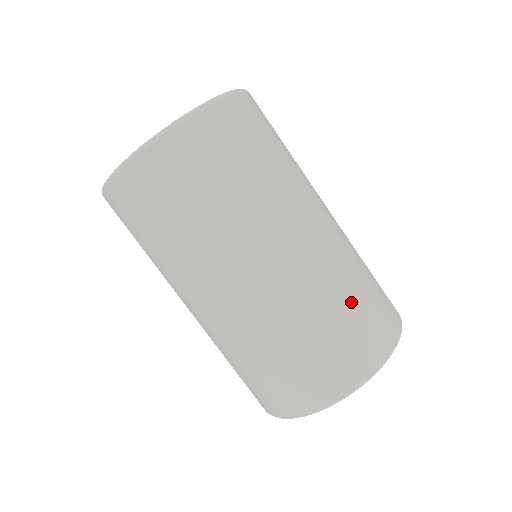
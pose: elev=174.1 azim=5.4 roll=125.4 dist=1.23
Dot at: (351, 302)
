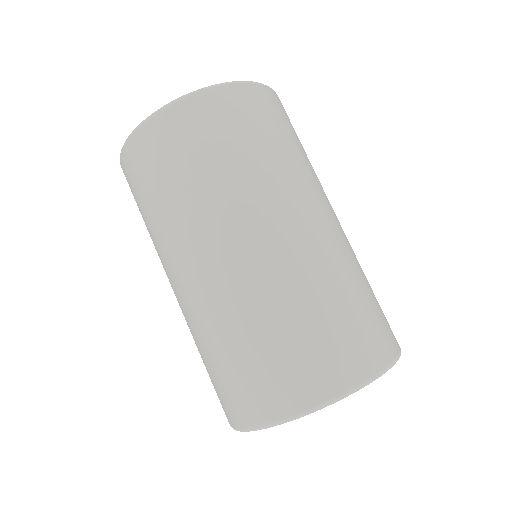
Dot at: (368, 289)
